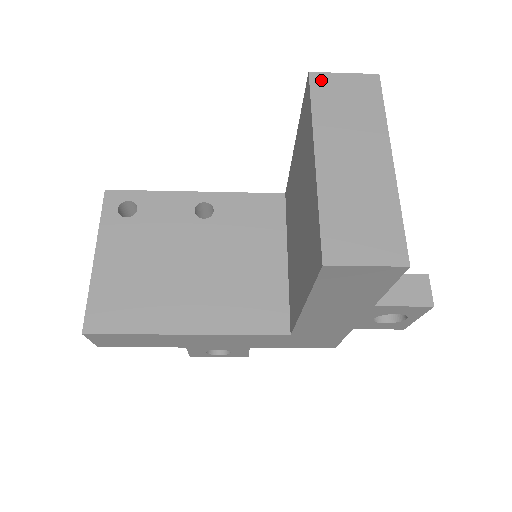
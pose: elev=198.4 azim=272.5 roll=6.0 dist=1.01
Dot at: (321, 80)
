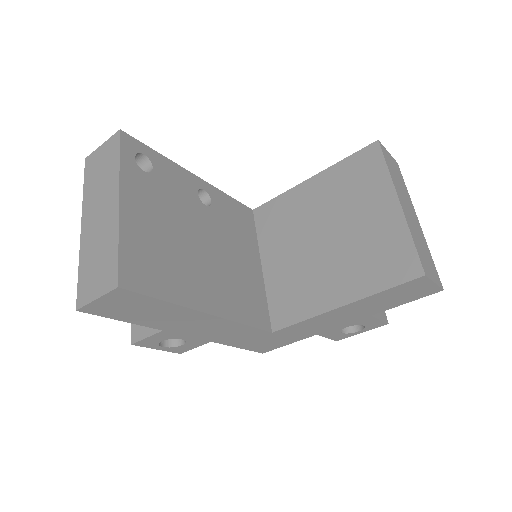
Dot at: (384, 149)
